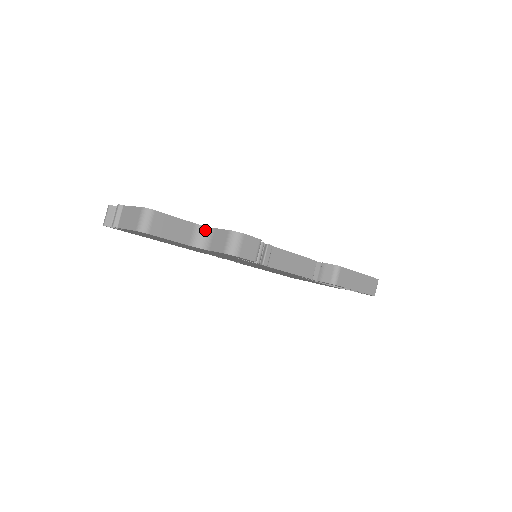
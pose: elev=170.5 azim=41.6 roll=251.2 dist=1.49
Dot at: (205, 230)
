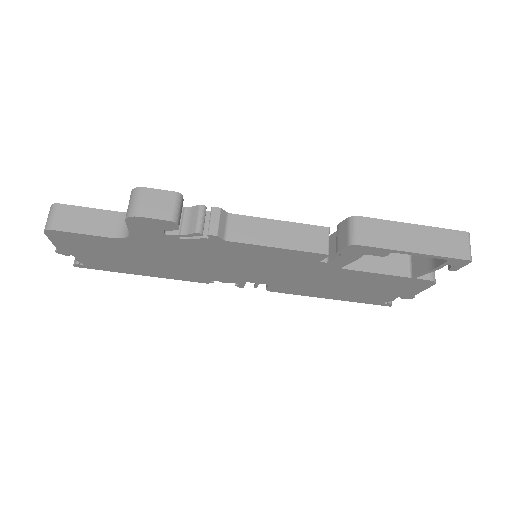
Dot at: occluded
